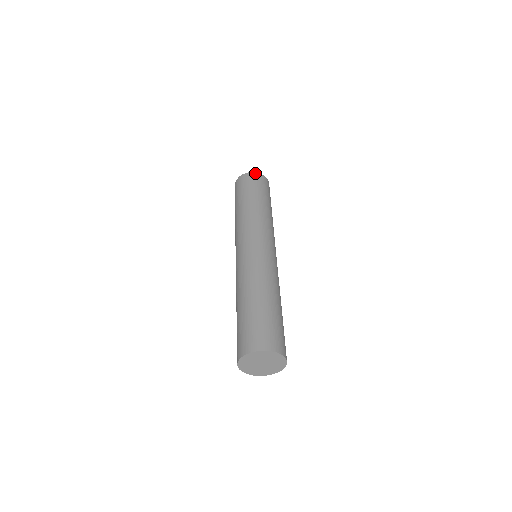
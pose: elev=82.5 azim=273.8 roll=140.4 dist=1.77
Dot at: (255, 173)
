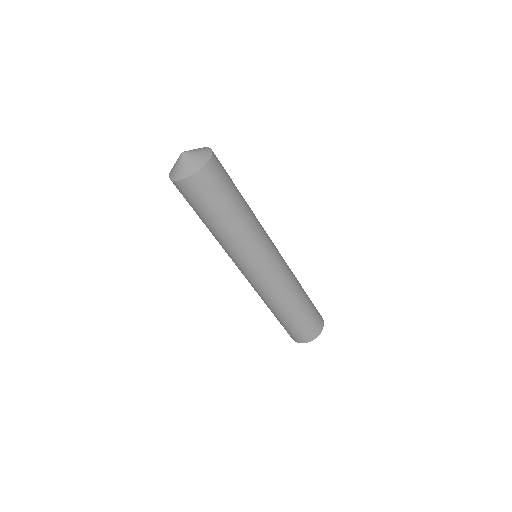
Dot at: (192, 178)
